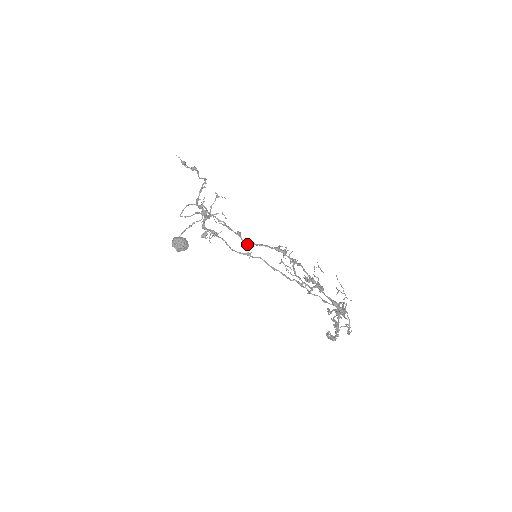
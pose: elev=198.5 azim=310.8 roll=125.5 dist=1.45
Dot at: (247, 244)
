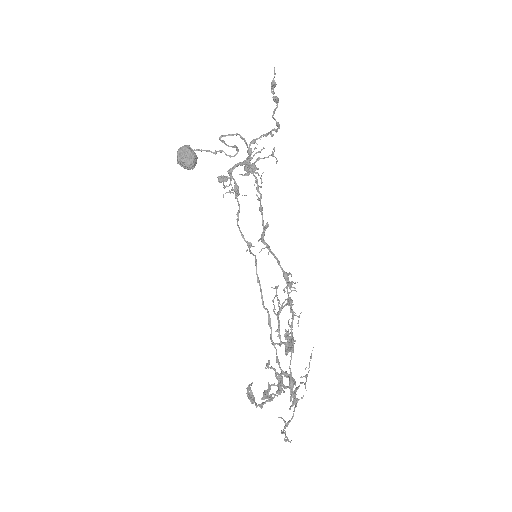
Dot at: (263, 243)
